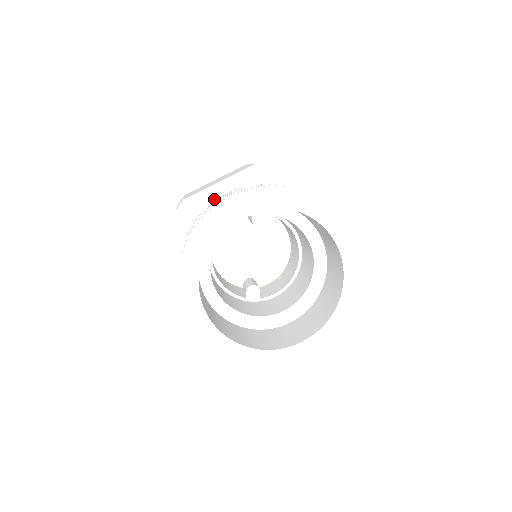
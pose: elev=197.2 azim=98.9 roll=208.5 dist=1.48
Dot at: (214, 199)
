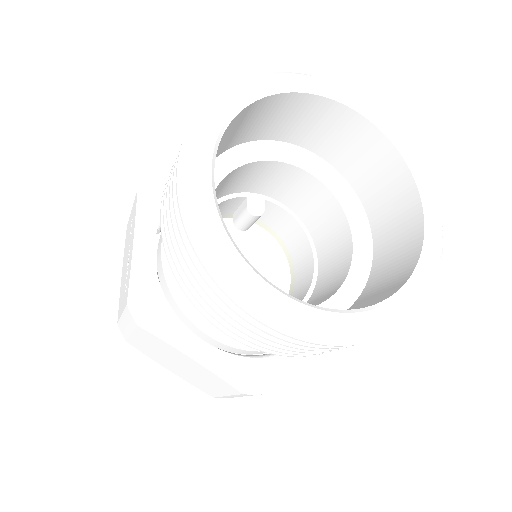
Dot at: occluded
